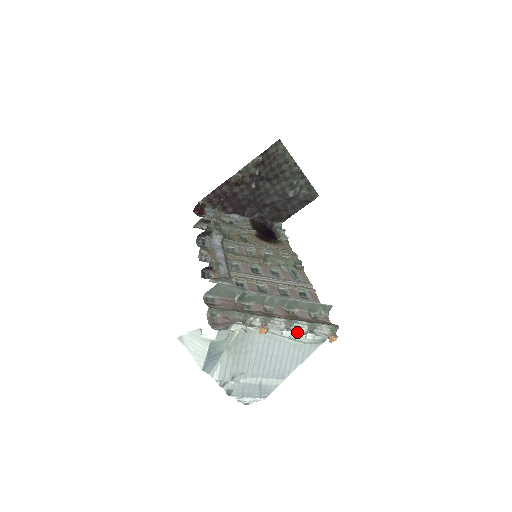
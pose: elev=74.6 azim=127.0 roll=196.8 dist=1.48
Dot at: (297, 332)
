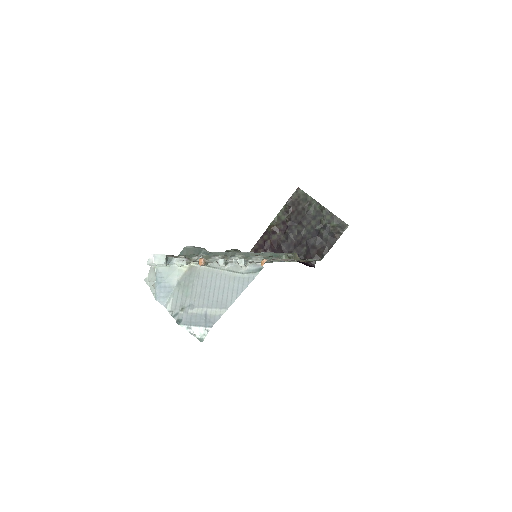
Dot at: (232, 262)
